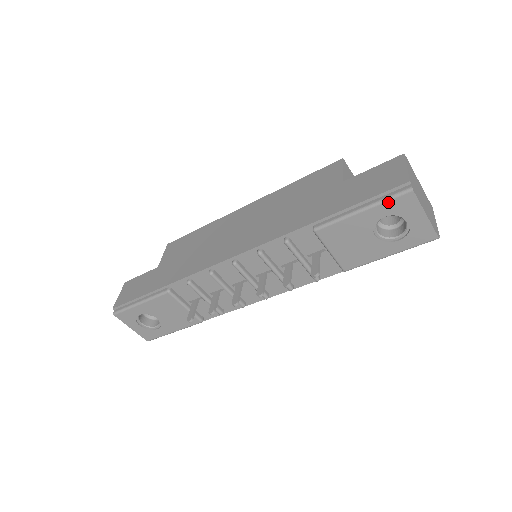
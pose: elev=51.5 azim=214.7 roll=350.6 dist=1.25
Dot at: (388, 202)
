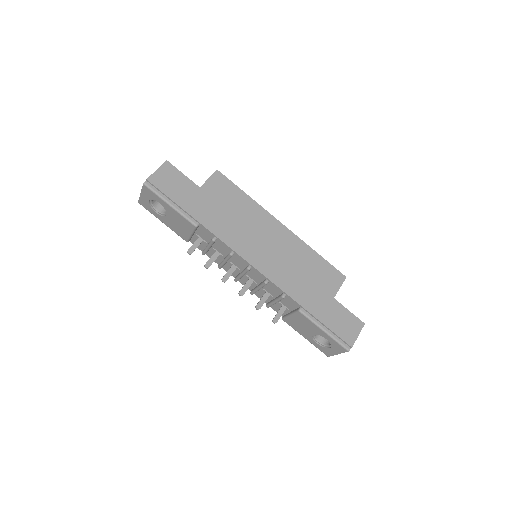
Dot at: (336, 342)
